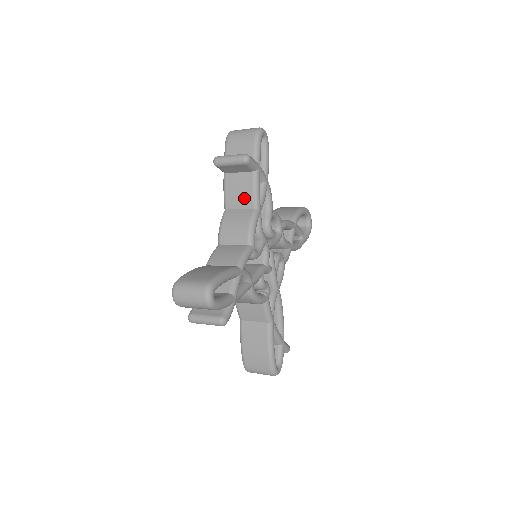
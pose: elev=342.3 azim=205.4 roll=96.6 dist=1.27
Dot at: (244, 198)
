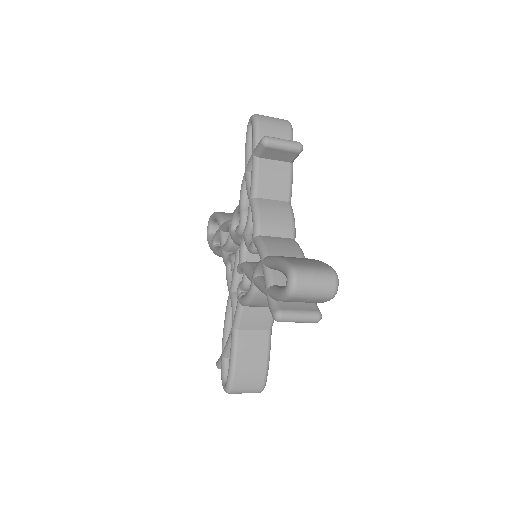
Dot at: (279, 189)
